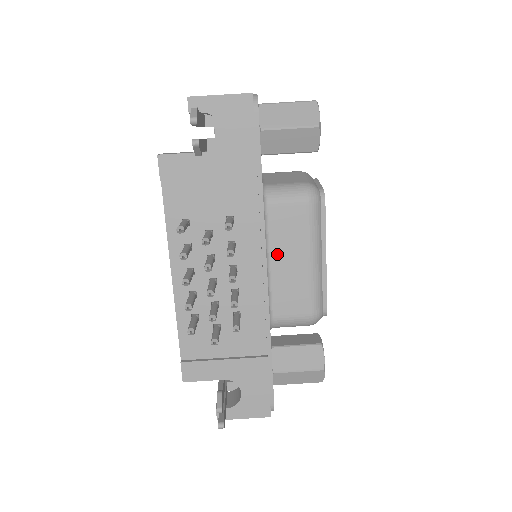
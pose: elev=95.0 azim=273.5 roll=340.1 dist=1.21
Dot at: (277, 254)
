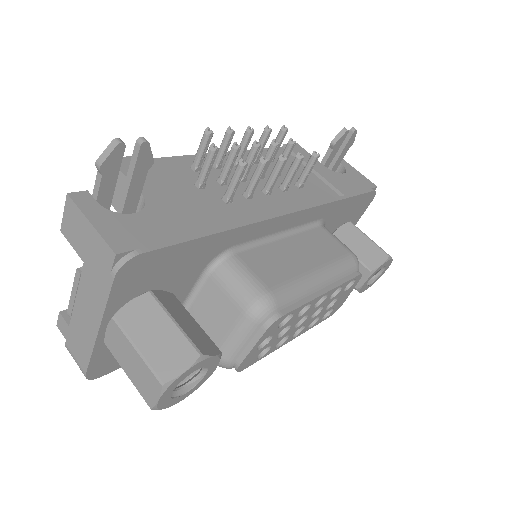
Dot at: (295, 242)
